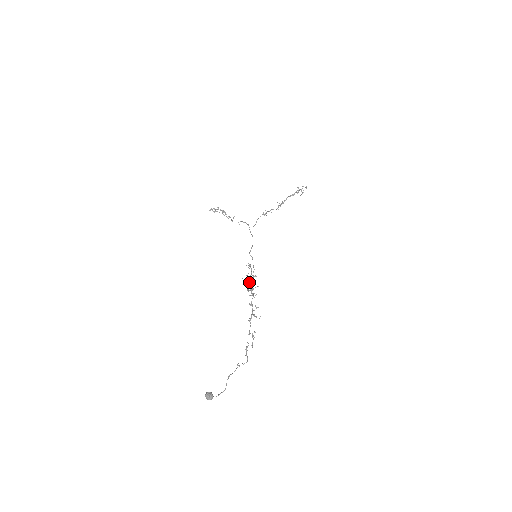
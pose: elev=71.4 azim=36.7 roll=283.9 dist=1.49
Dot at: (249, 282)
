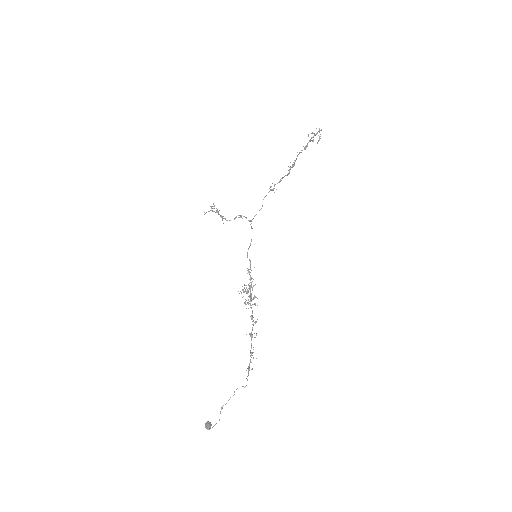
Dot at: (243, 296)
